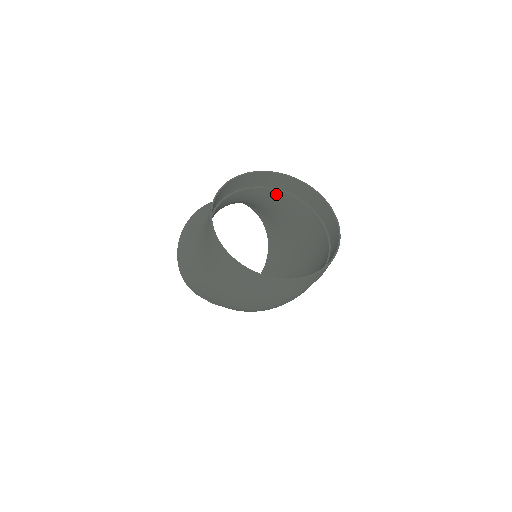
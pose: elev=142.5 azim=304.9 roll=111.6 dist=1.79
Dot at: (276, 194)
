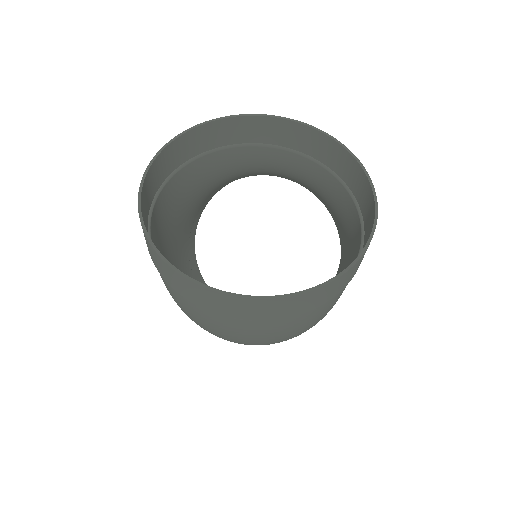
Dot at: (335, 184)
